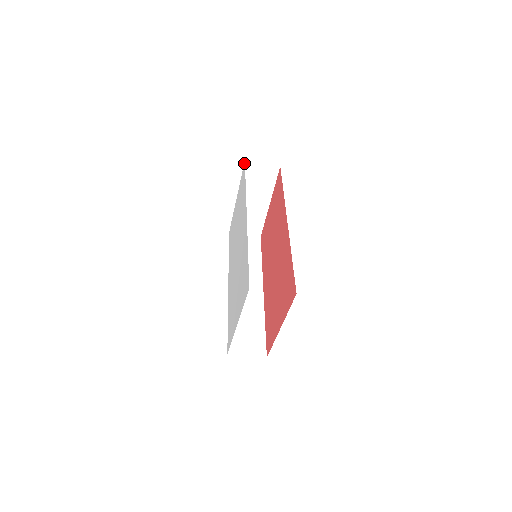
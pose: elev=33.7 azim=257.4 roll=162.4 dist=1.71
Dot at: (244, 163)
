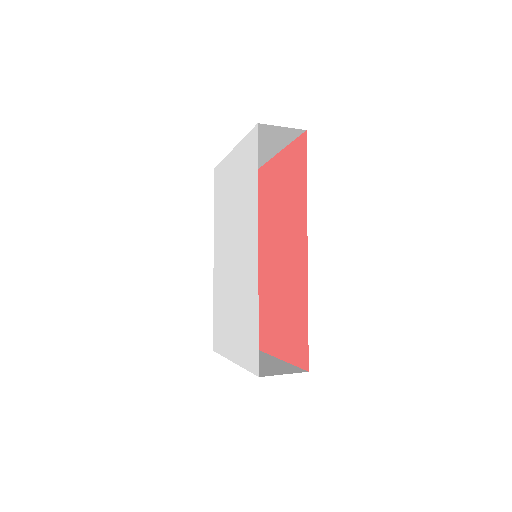
Dot at: (256, 127)
